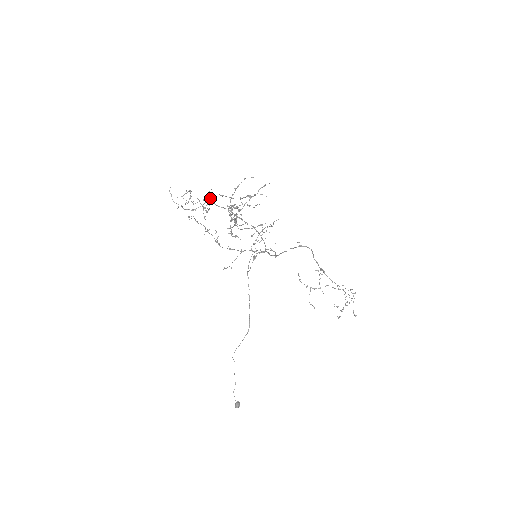
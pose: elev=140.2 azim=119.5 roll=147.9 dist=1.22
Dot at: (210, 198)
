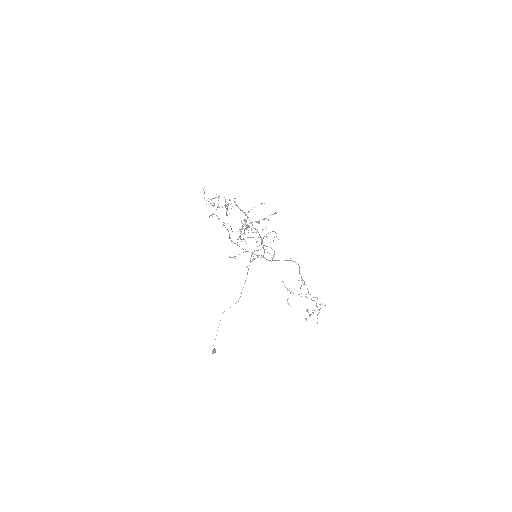
Dot at: occluded
